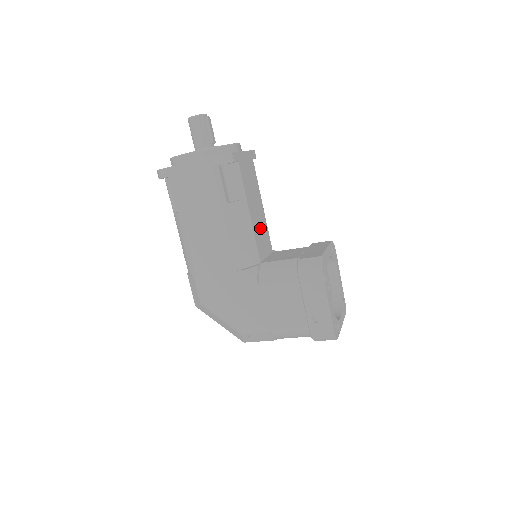
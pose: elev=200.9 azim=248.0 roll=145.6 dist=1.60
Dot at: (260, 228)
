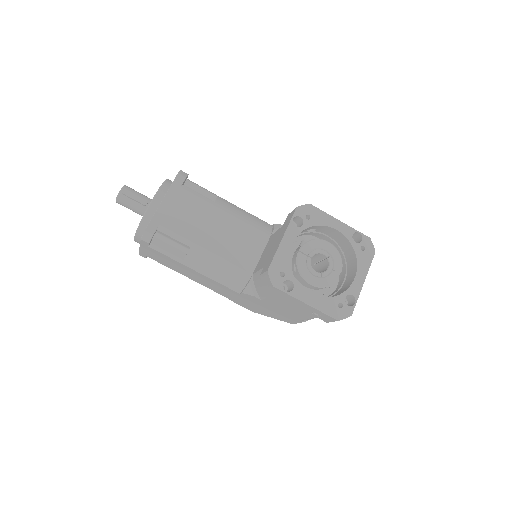
Dot at: (233, 241)
